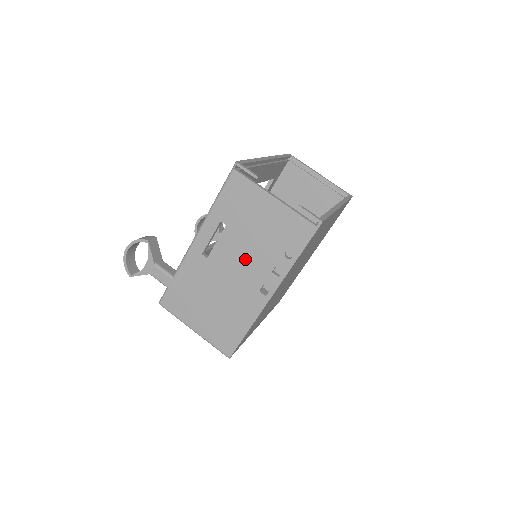
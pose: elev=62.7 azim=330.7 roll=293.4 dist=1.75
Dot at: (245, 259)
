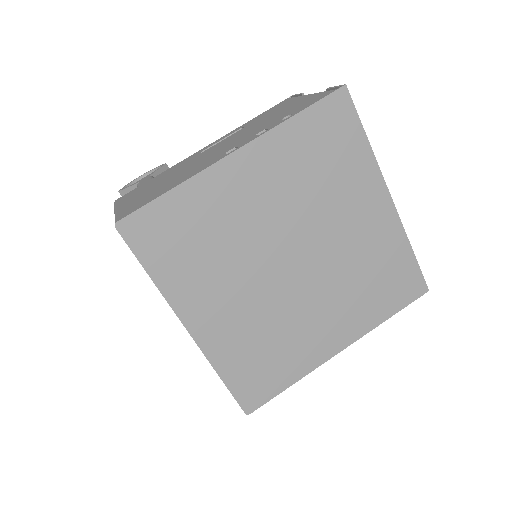
Dot at: (237, 138)
